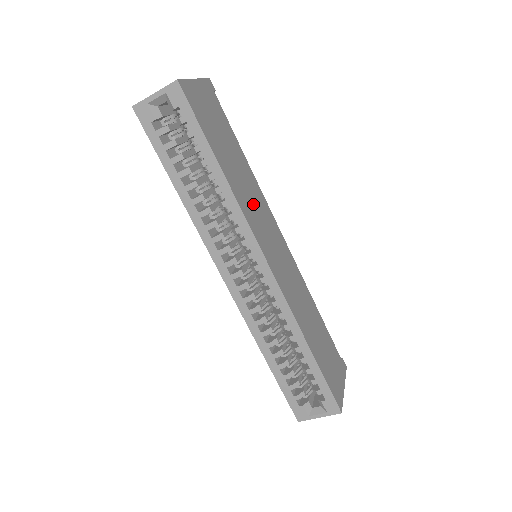
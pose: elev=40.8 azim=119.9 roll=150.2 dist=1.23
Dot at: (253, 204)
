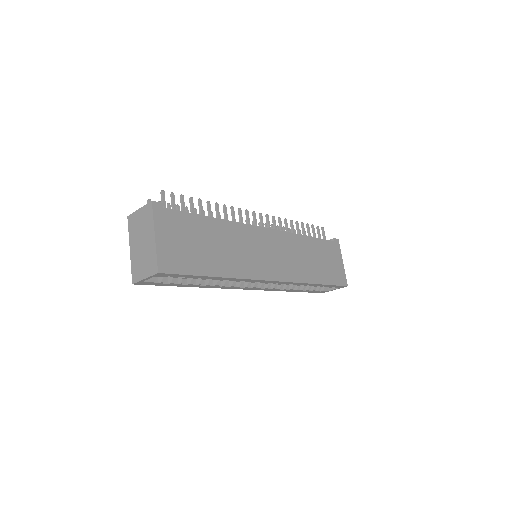
Dot at: (242, 252)
